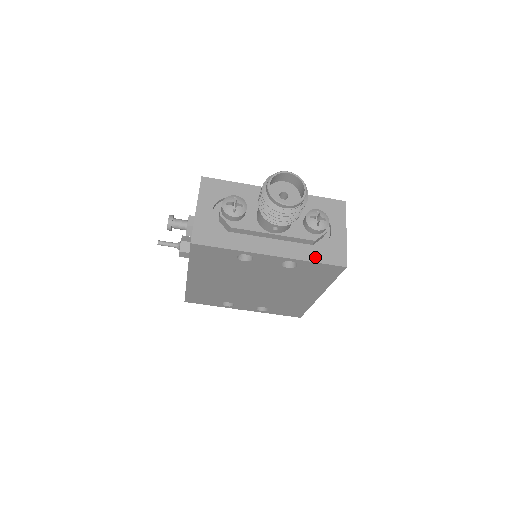
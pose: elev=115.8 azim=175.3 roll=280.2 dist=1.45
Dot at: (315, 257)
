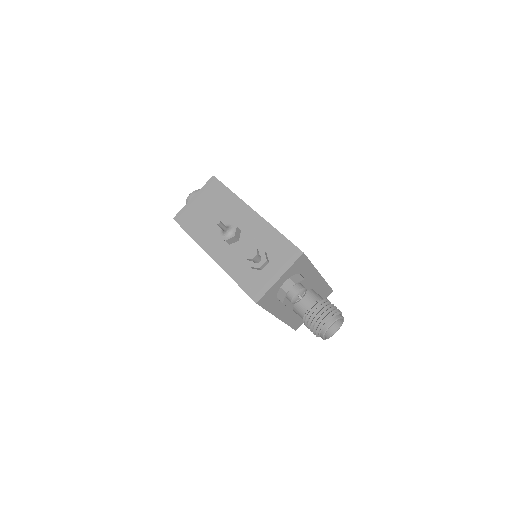
Dot at: (292, 323)
